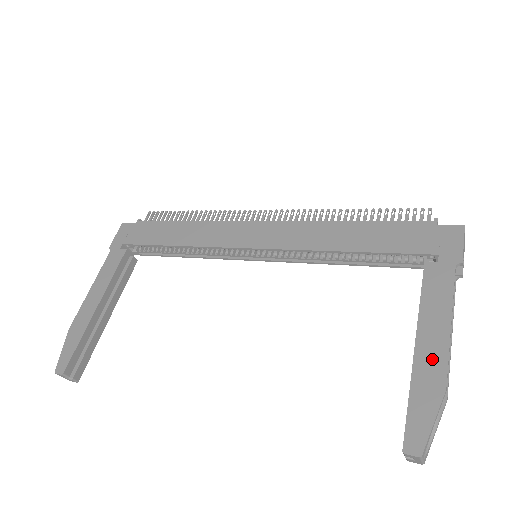
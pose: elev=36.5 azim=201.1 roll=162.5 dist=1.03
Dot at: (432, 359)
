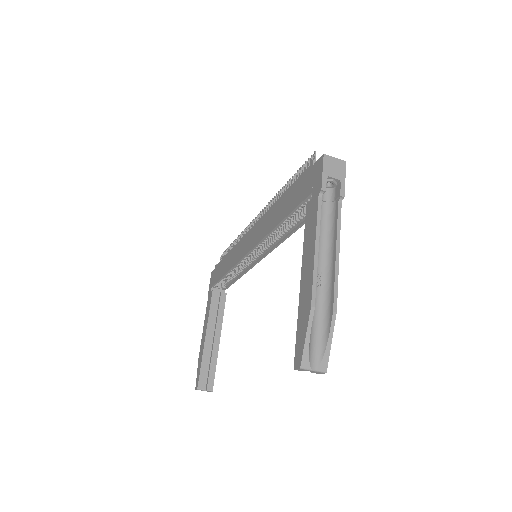
Dot at: (306, 286)
